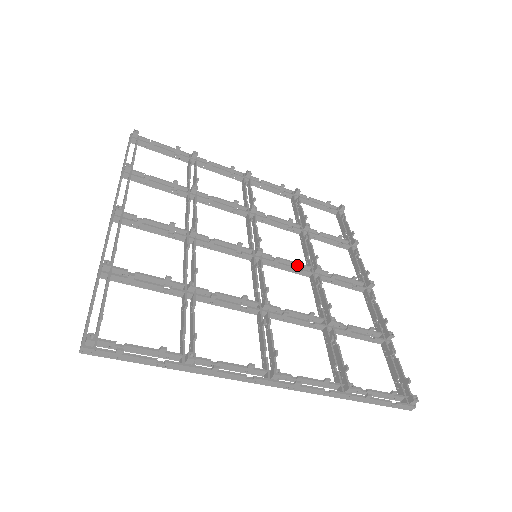
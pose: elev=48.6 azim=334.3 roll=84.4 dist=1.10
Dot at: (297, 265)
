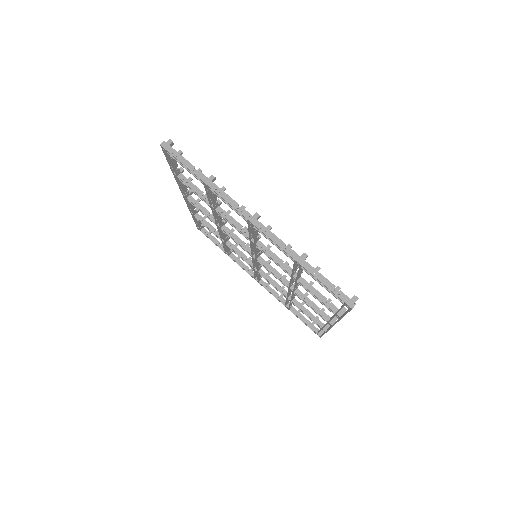
Dot at: occluded
